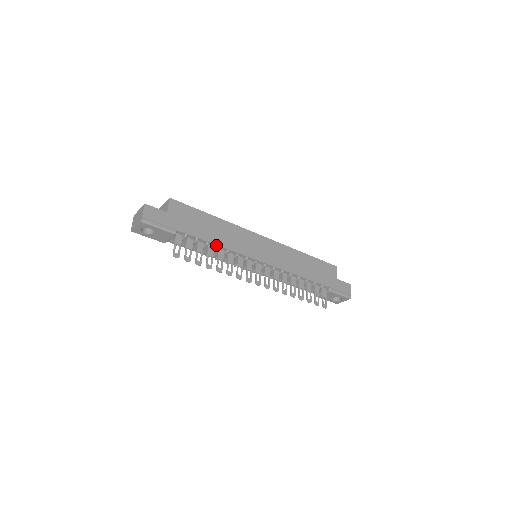
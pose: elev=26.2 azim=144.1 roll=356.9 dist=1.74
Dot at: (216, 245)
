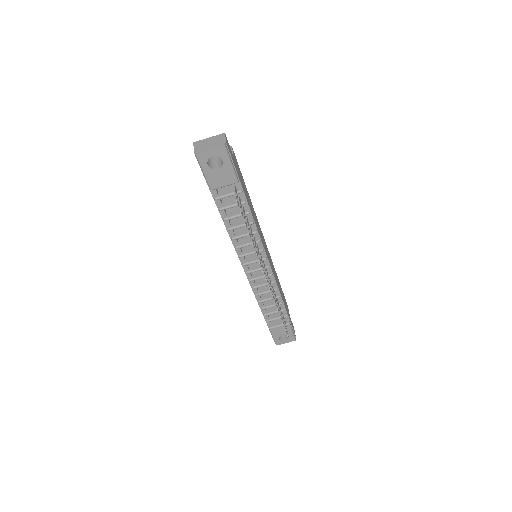
Dot at: (253, 219)
